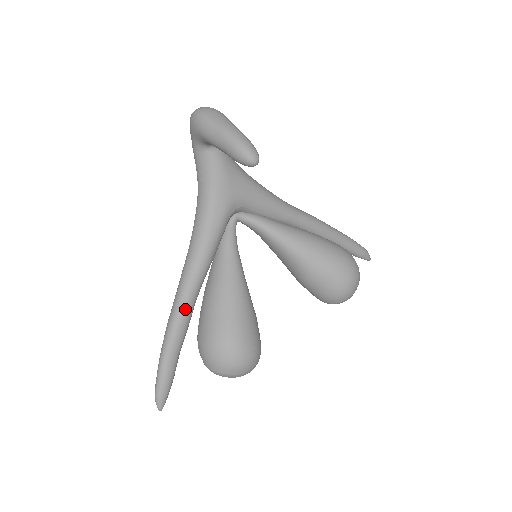
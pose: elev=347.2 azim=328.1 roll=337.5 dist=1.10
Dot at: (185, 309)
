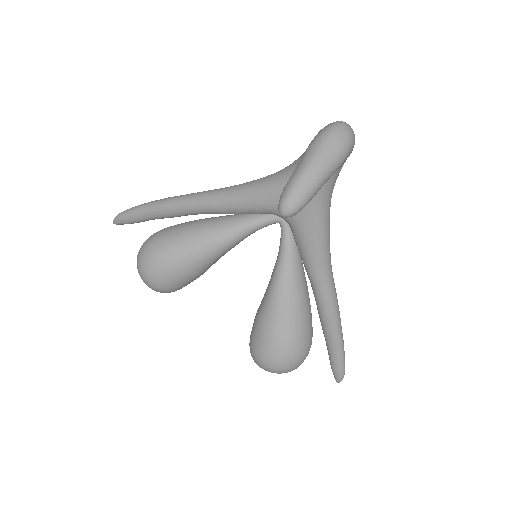
Dot at: (180, 207)
